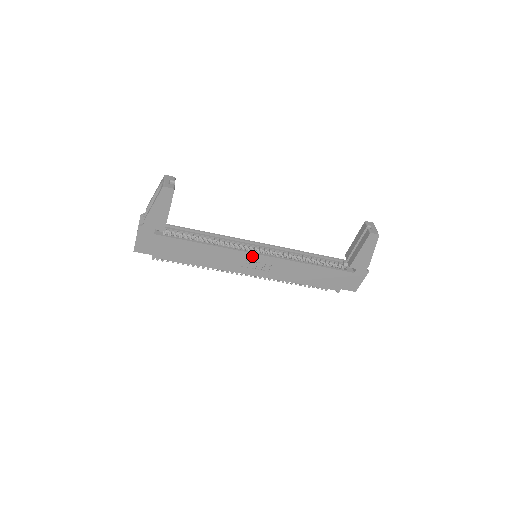
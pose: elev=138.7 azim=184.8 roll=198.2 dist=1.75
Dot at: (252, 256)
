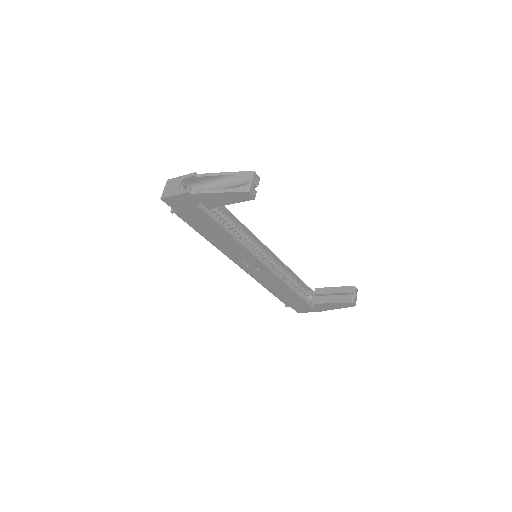
Dot at: (256, 261)
